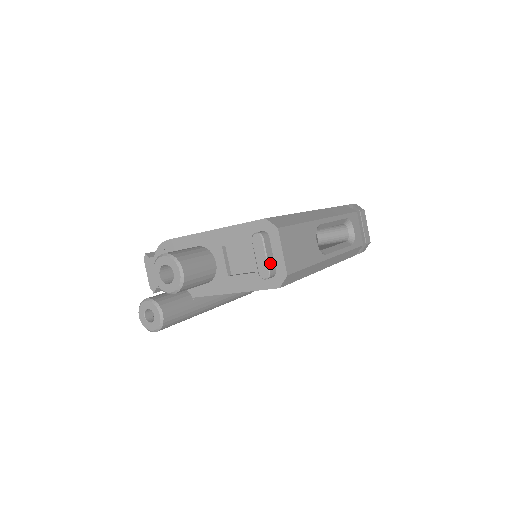
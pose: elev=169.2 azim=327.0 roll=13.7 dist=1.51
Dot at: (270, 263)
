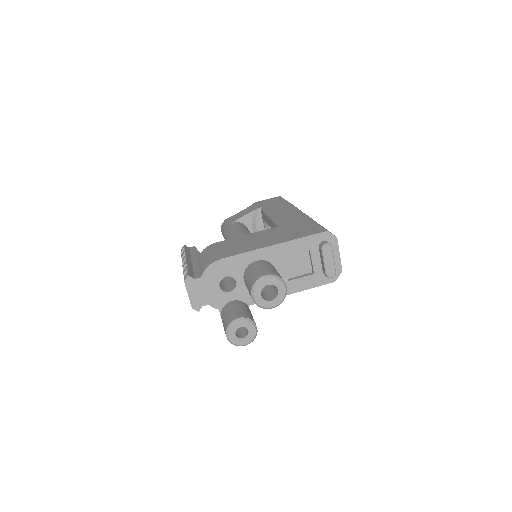
Dot at: (334, 265)
